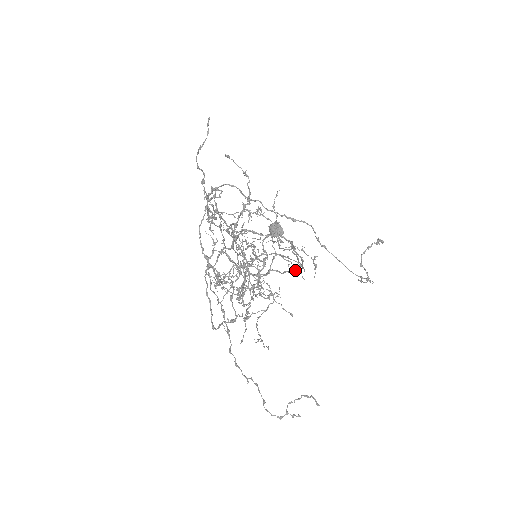
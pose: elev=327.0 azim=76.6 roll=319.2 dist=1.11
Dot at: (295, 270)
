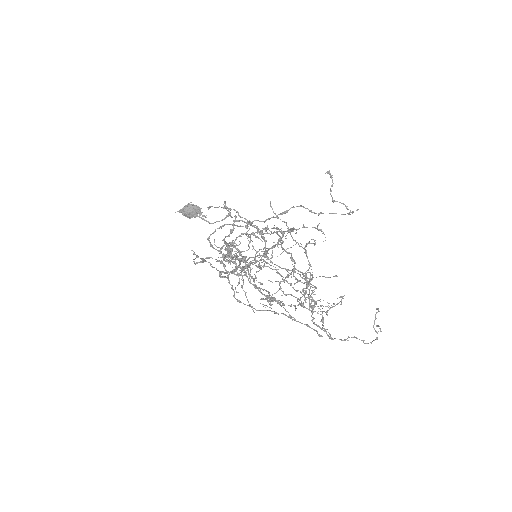
Dot at: (281, 239)
